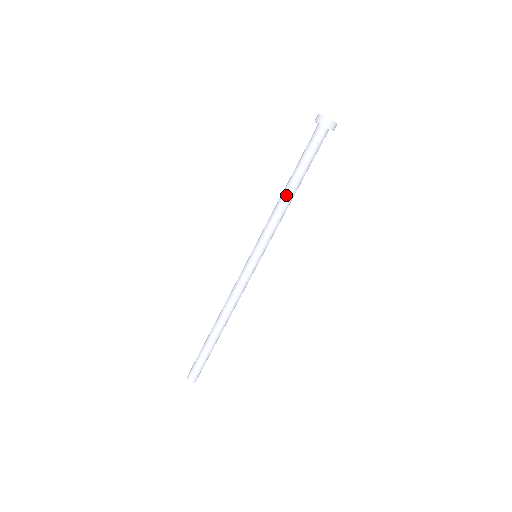
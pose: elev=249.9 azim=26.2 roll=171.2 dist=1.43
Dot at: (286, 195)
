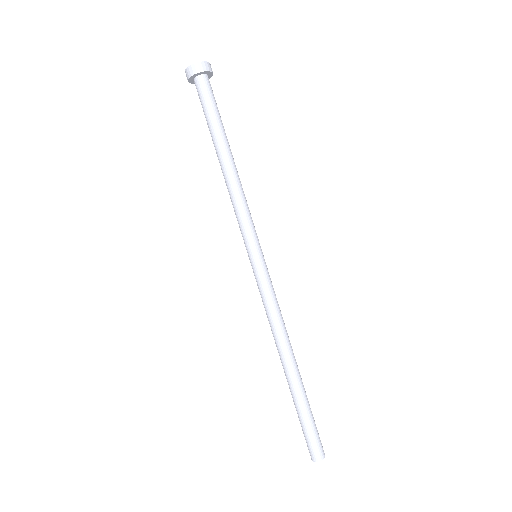
Dot at: (224, 169)
